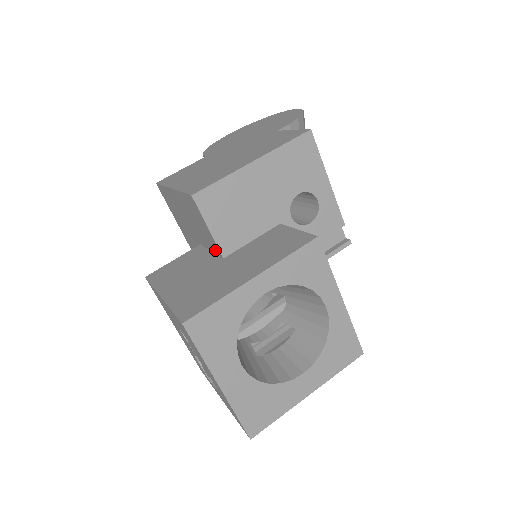
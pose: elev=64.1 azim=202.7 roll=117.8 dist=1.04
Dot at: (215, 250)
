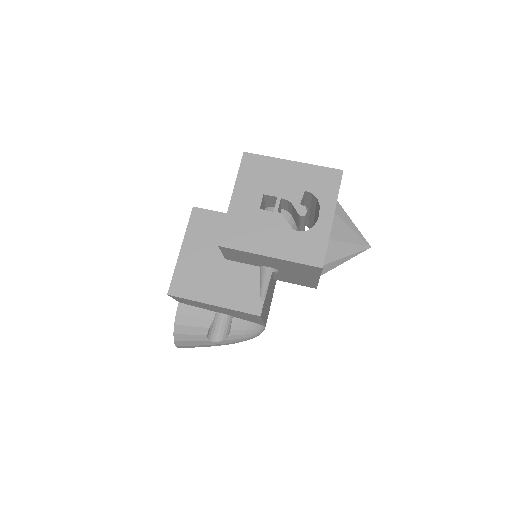
Dot at: occluded
